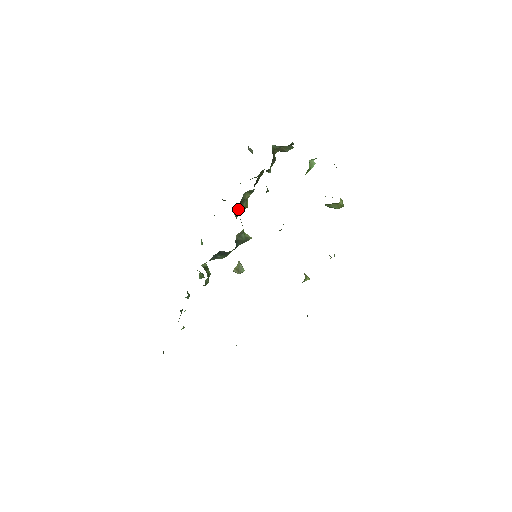
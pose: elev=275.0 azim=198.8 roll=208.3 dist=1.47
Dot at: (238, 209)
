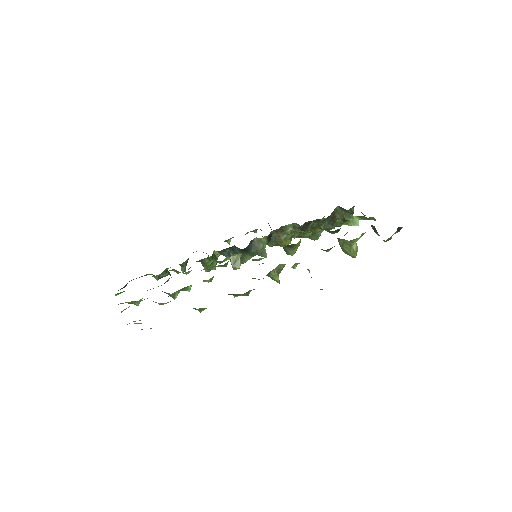
Dot at: (276, 236)
